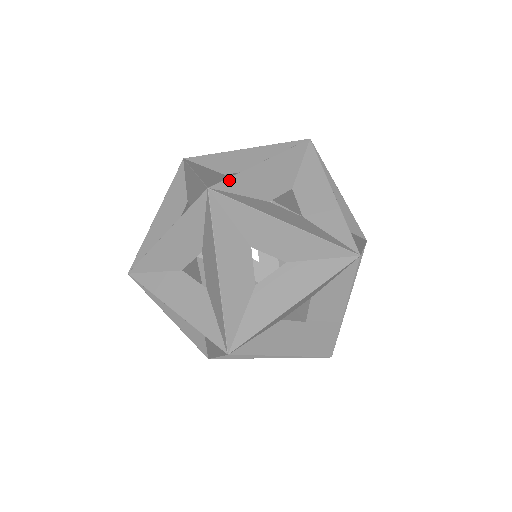
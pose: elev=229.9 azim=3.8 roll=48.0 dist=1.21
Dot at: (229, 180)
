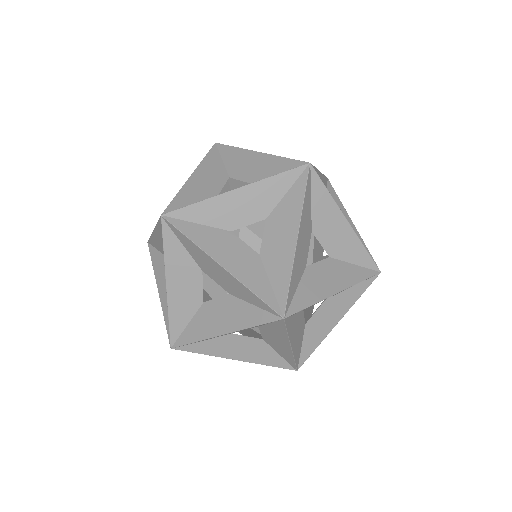
Dot at: (314, 168)
